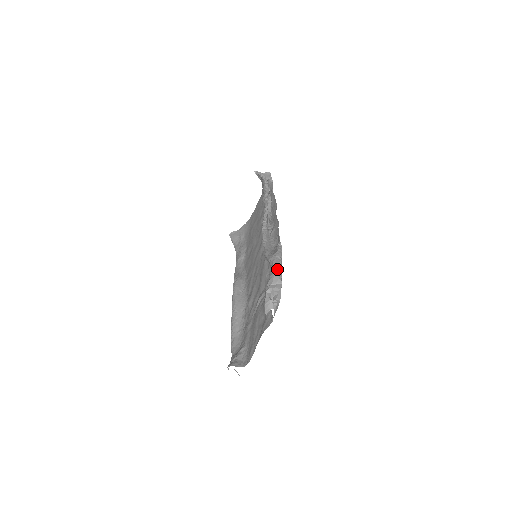
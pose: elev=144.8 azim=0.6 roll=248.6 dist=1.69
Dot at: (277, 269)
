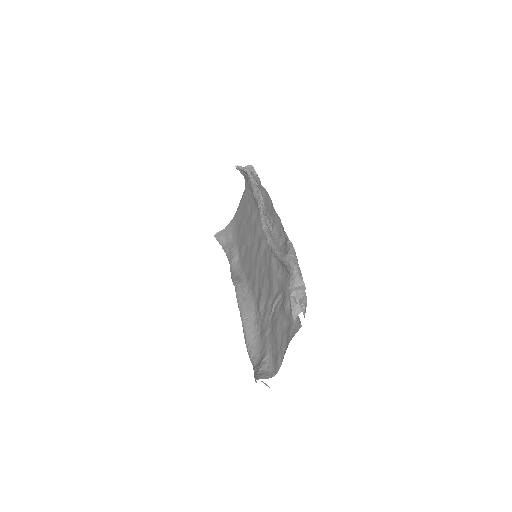
Dot at: (296, 269)
